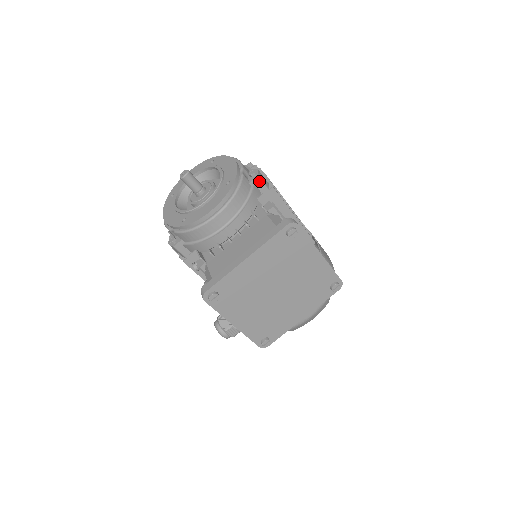
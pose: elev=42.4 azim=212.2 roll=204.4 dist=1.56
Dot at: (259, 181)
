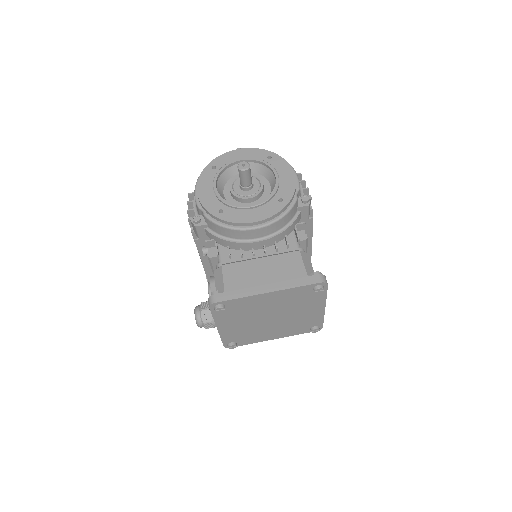
Dot at: (306, 209)
